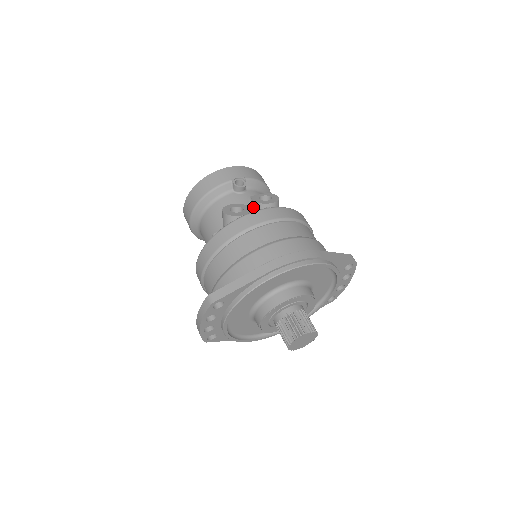
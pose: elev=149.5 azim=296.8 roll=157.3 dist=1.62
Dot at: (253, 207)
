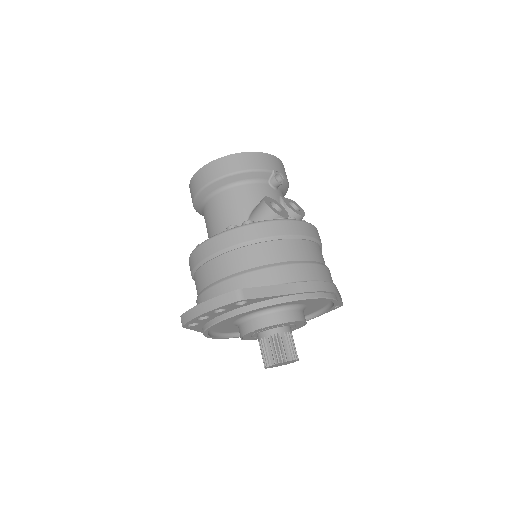
Dot at: occluded
